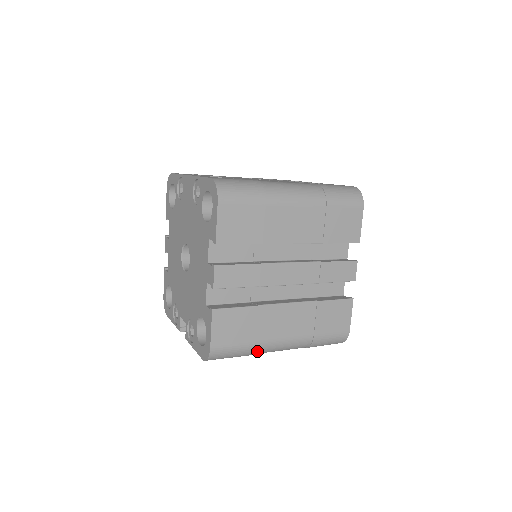
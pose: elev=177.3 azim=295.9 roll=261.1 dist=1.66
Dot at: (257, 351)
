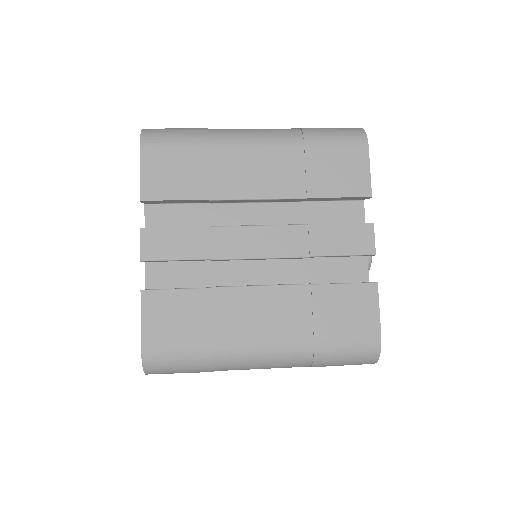
Dot at: (221, 361)
